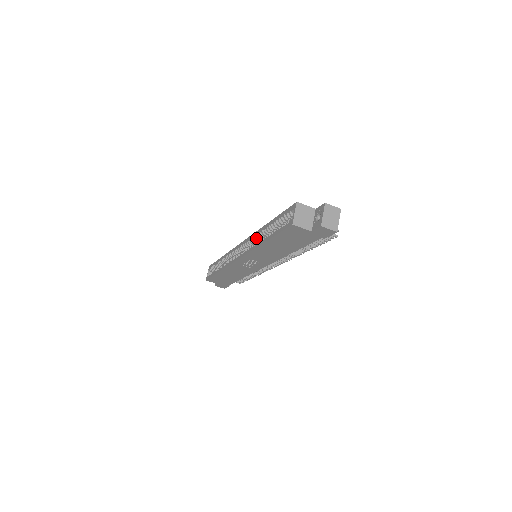
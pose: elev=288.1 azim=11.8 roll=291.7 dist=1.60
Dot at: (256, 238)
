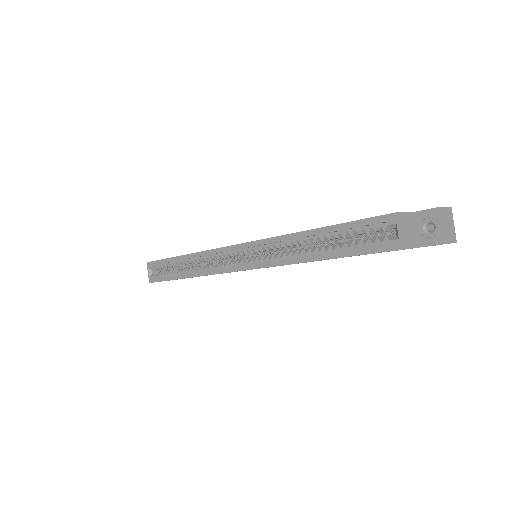
Dot at: (280, 246)
